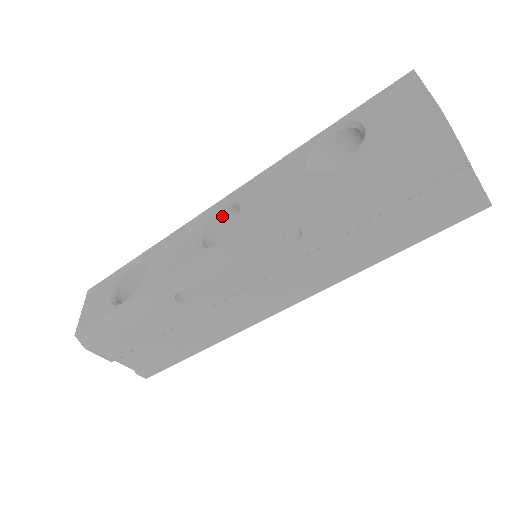
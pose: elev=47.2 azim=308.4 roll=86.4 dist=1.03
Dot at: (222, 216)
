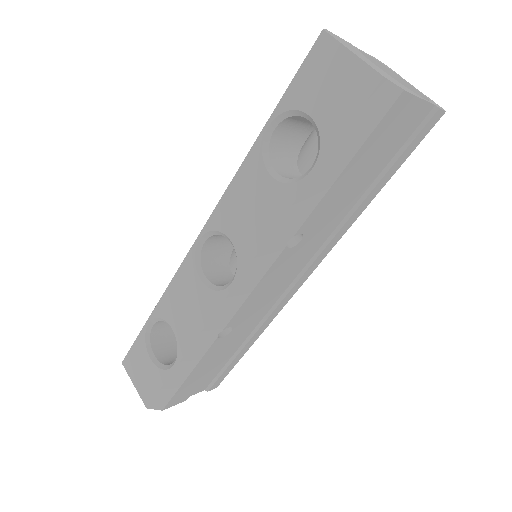
Dot at: (208, 246)
